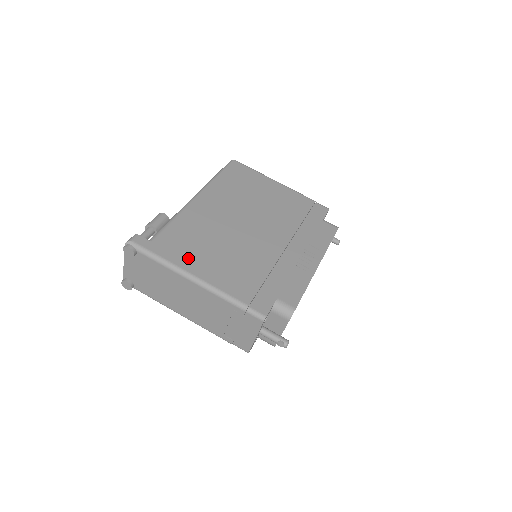
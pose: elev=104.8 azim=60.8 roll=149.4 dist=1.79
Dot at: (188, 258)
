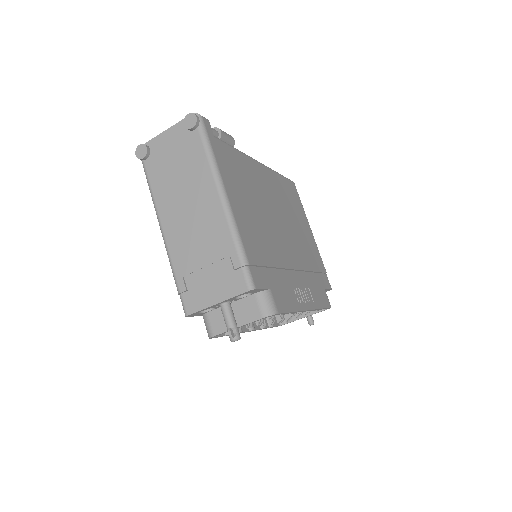
Dot at: (231, 180)
